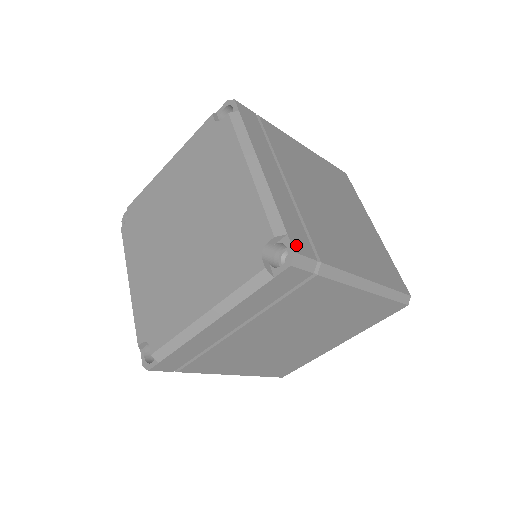
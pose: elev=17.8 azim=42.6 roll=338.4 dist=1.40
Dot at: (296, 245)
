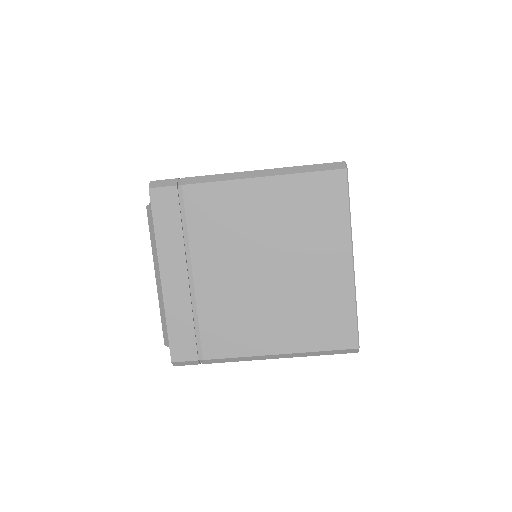
Dot at: occluded
